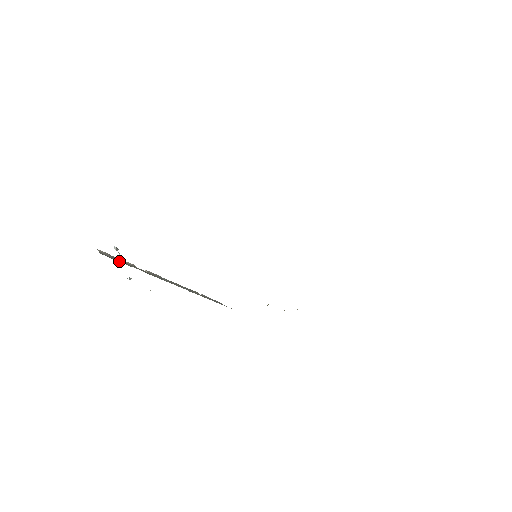
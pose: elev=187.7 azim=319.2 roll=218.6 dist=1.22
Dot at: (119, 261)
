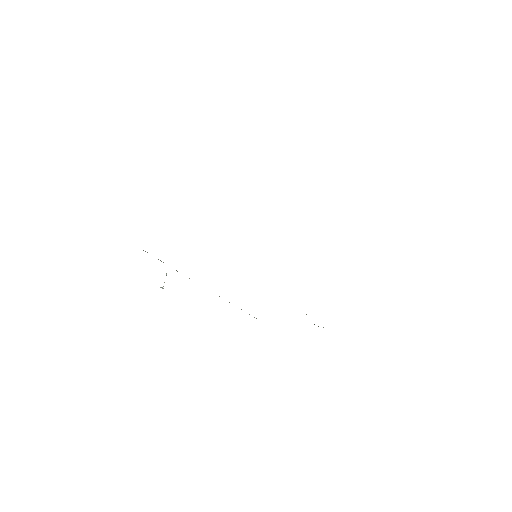
Dot at: occluded
